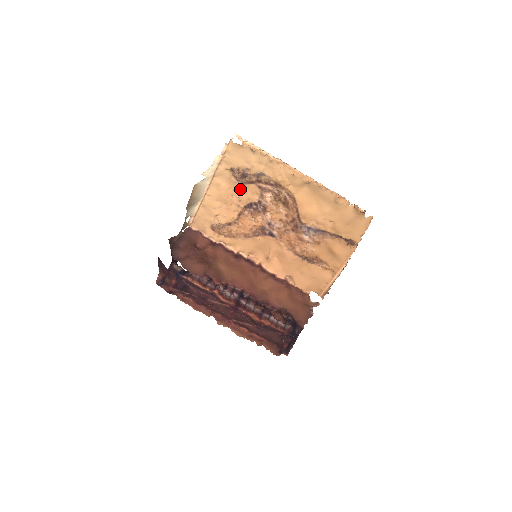
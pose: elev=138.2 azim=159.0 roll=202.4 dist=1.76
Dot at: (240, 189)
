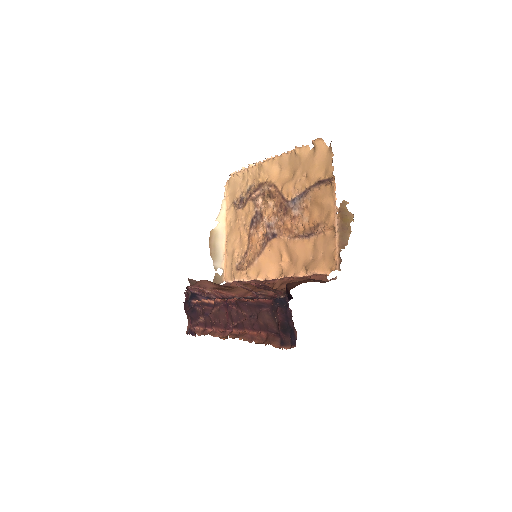
Dot at: (243, 215)
